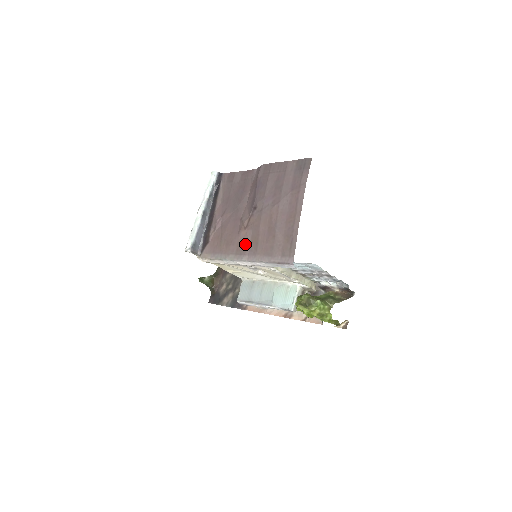
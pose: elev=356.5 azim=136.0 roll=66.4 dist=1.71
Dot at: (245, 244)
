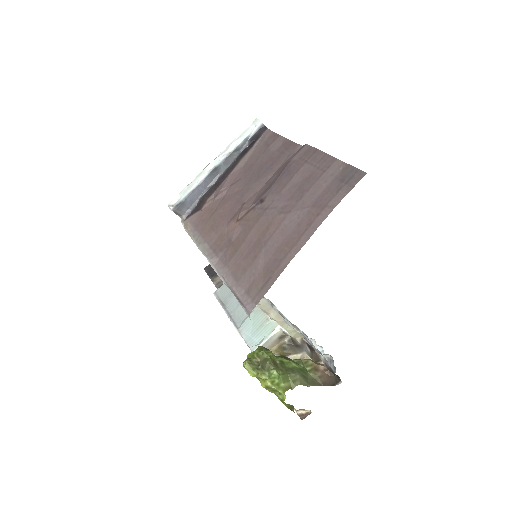
Dot at: (226, 241)
